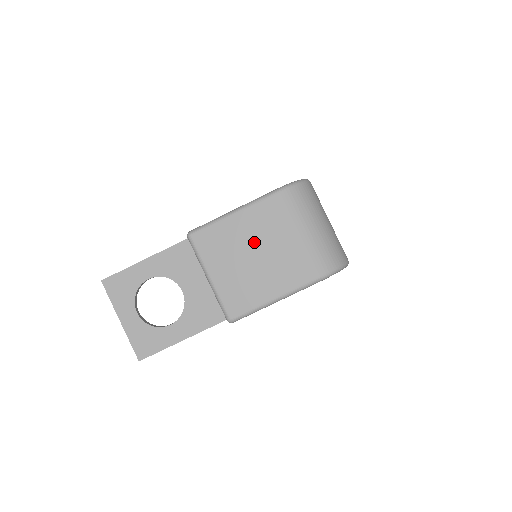
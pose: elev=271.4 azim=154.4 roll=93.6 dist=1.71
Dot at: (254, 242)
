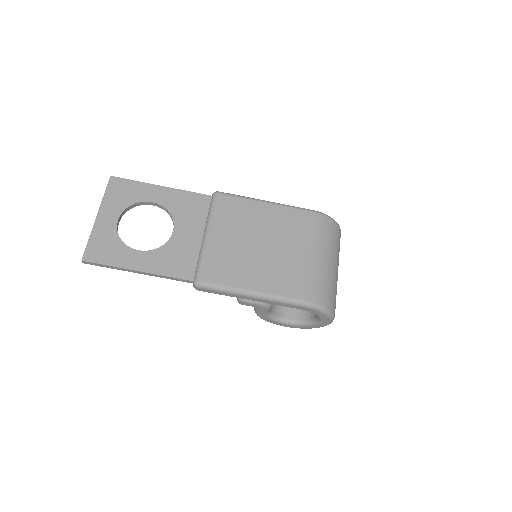
Dot at: (267, 234)
